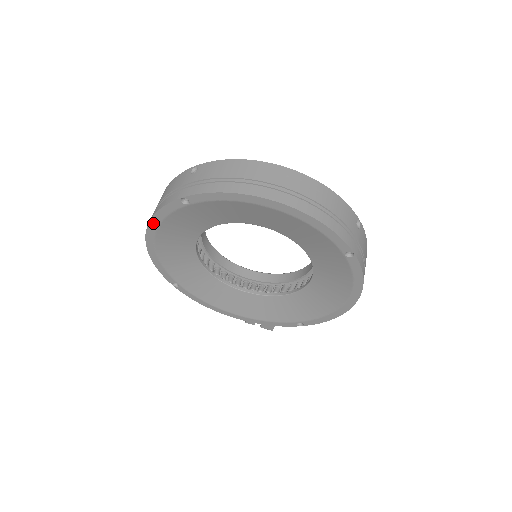
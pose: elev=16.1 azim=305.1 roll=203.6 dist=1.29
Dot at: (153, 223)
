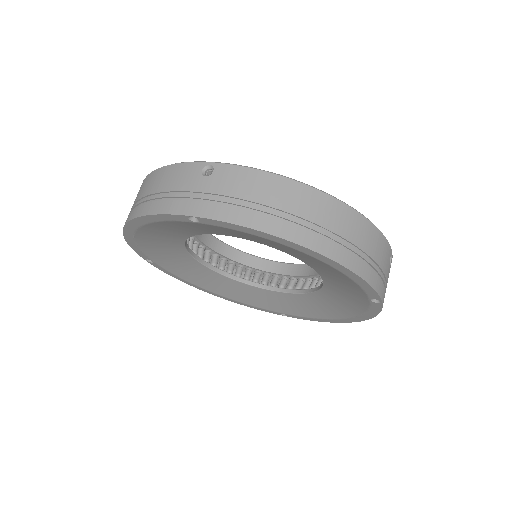
Dot at: (140, 220)
